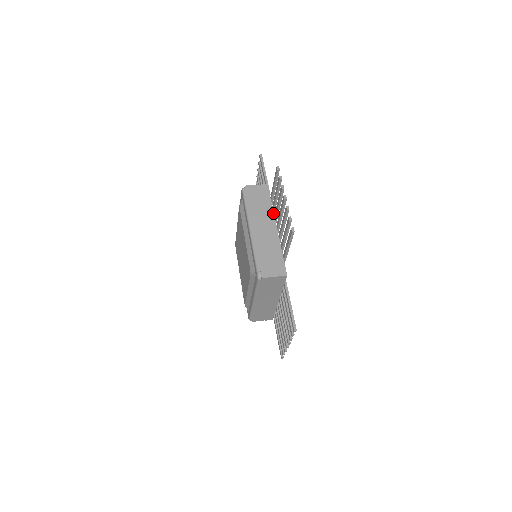
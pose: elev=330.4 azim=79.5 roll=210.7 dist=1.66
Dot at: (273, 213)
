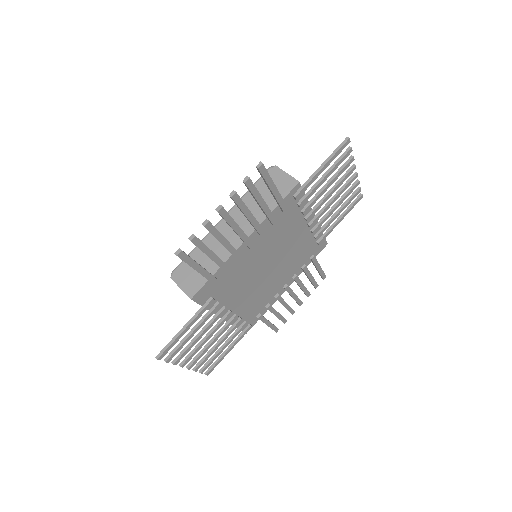
Dot at: (262, 221)
